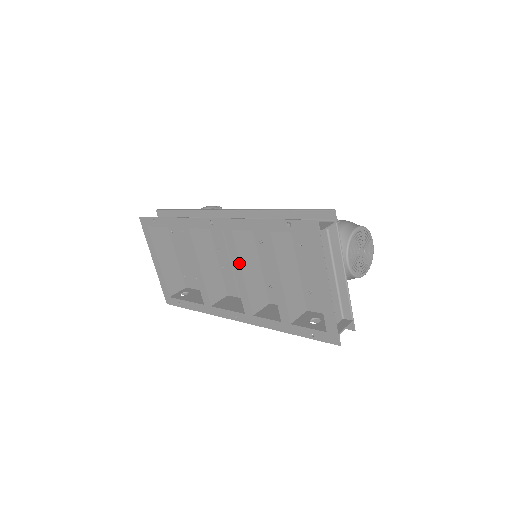
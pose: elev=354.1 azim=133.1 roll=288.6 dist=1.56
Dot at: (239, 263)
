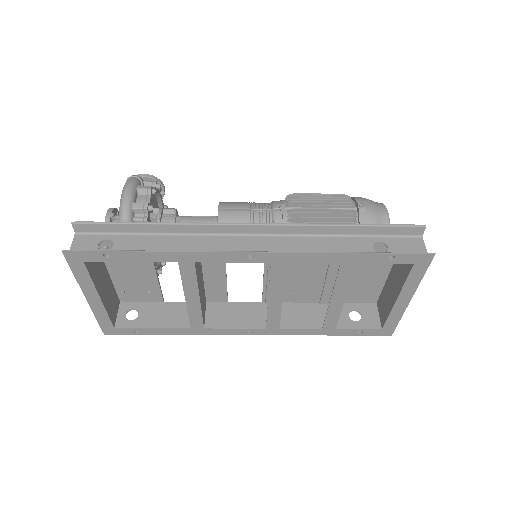
Dot at: (283, 291)
